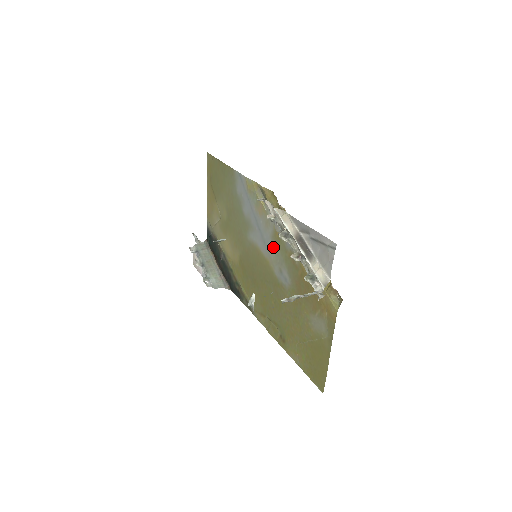
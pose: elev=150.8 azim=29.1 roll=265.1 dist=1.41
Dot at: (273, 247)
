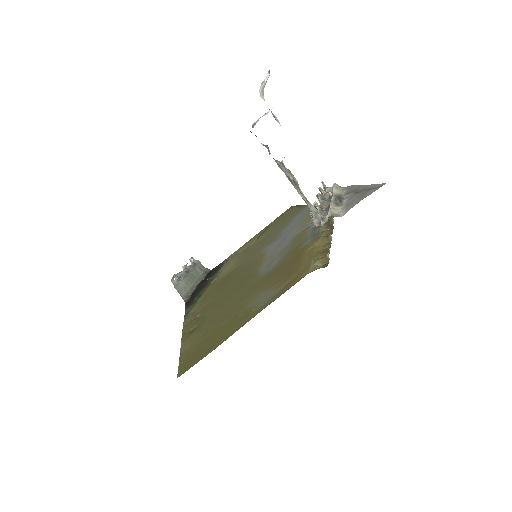
Dot at: (286, 245)
